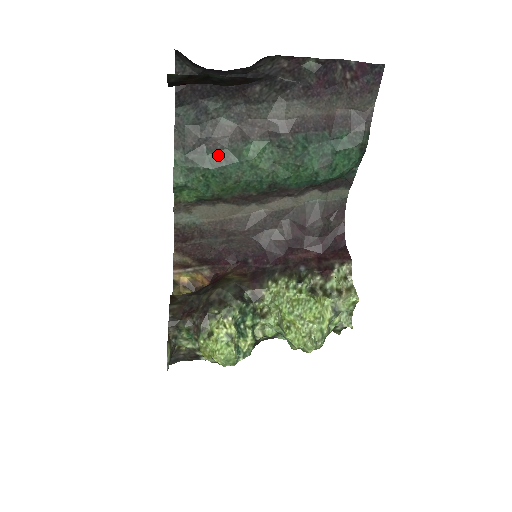
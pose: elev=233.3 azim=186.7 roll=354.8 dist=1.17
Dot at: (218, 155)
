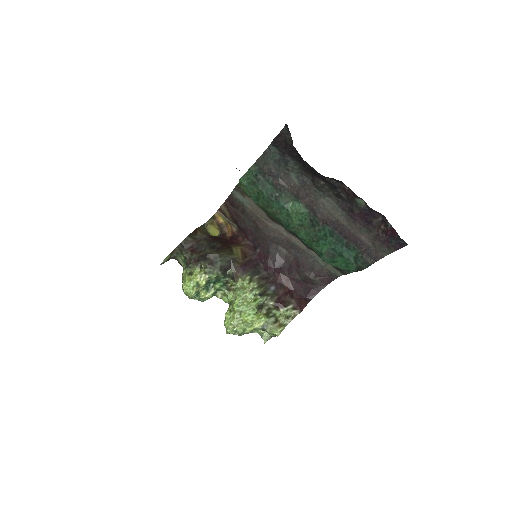
Dot at: (274, 191)
